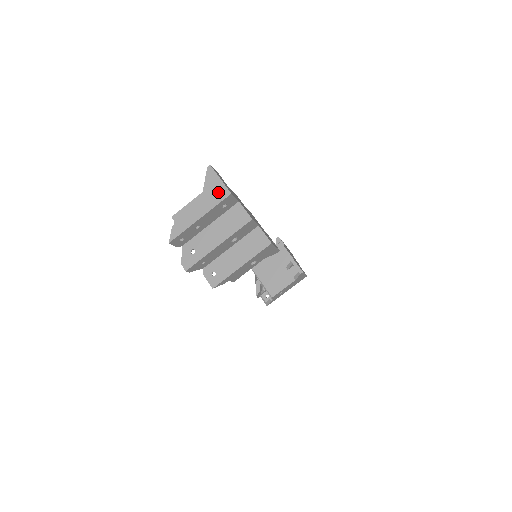
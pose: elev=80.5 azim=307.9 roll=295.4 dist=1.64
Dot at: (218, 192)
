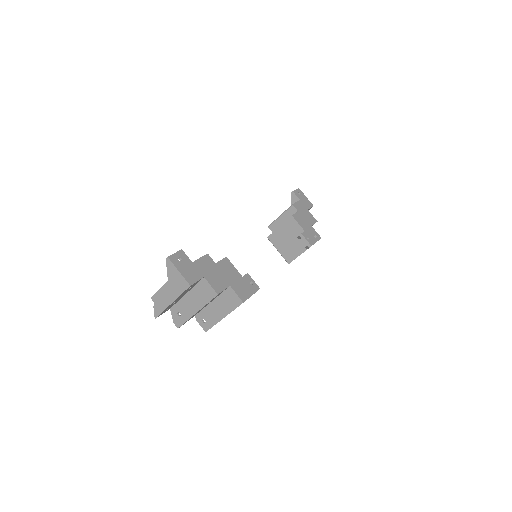
Dot at: (180, 283)
